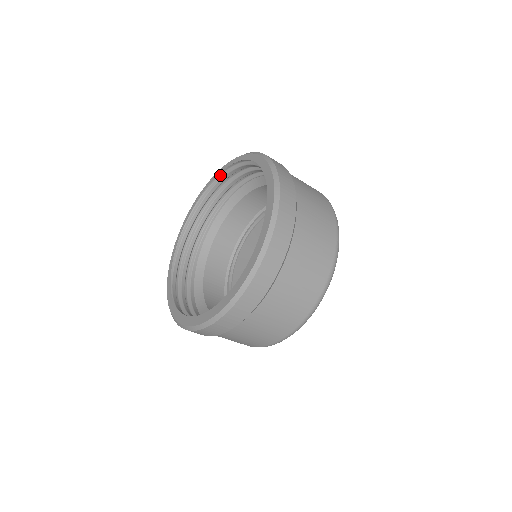
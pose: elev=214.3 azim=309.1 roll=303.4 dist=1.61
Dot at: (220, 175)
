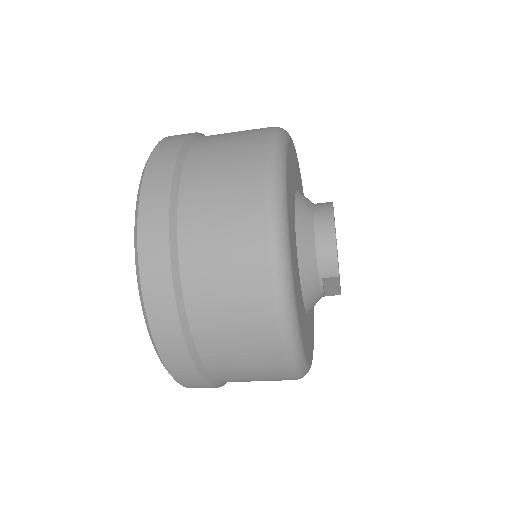
Dot at: occluded
